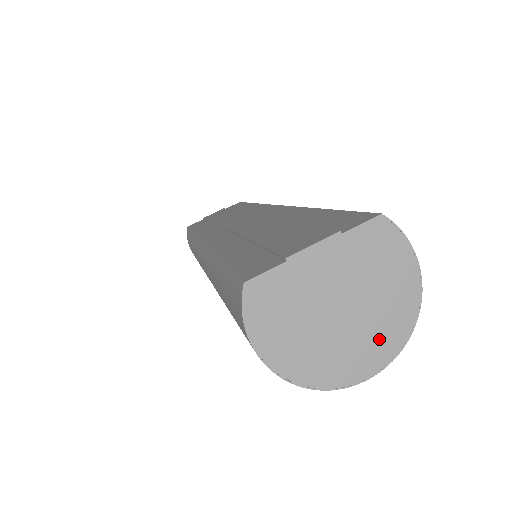
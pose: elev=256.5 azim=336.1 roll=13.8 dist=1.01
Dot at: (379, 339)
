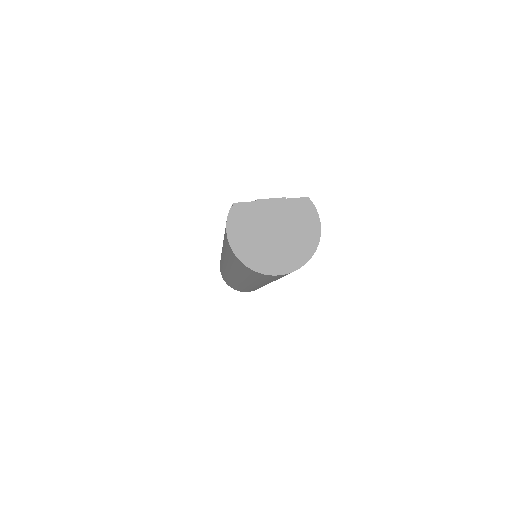
Dot at: (290, 257)
